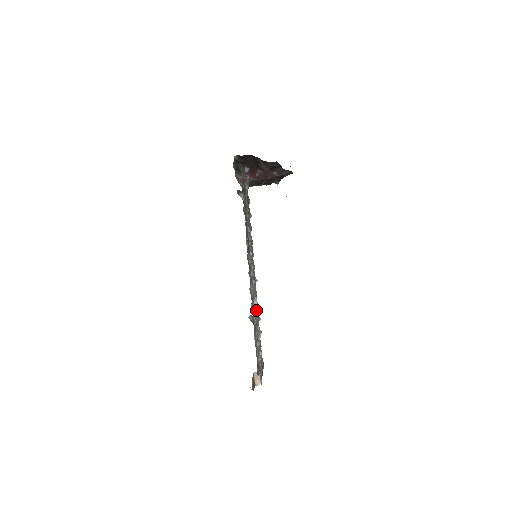
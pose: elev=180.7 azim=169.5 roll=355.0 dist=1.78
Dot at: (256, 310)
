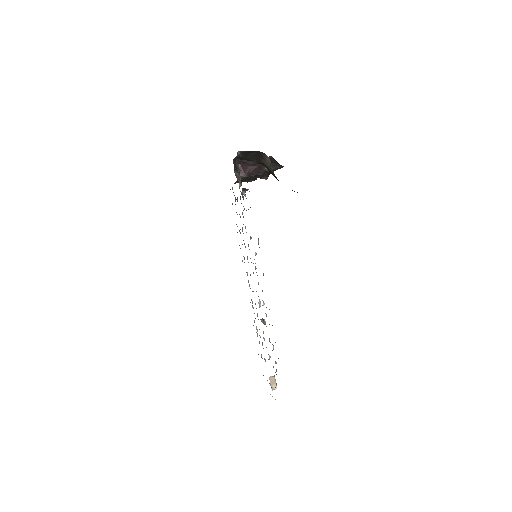
Dot at: occluded
